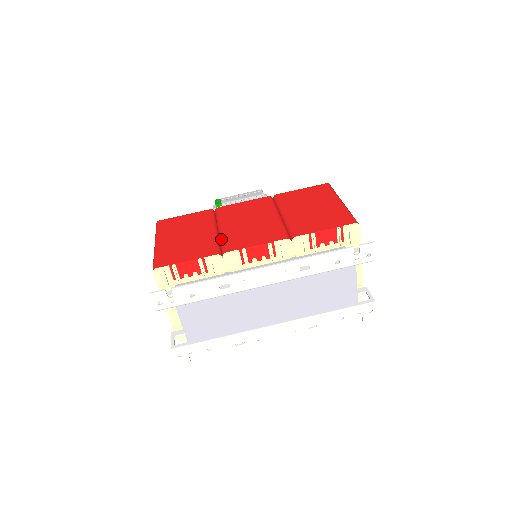
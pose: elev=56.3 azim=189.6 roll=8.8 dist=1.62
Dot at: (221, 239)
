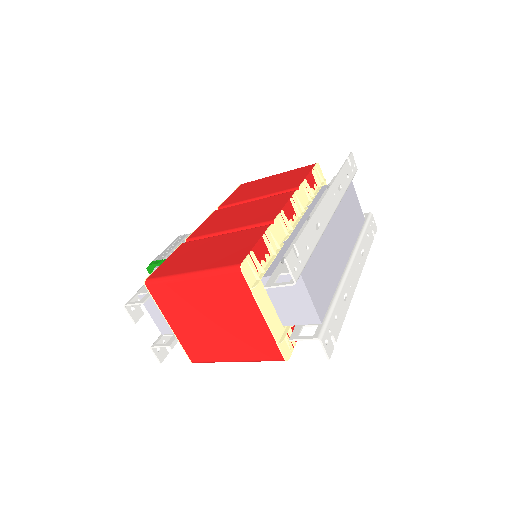
Dot at: (246, 227)
